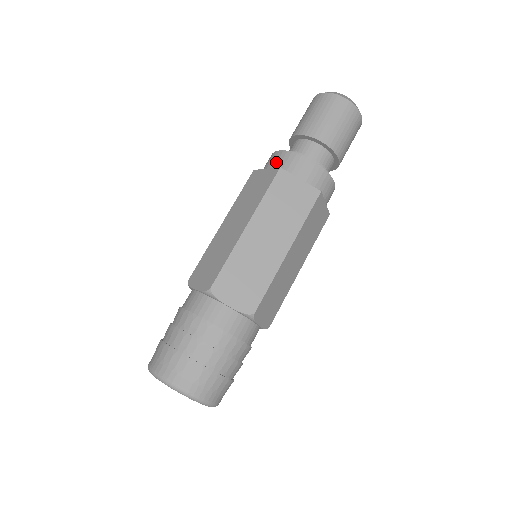
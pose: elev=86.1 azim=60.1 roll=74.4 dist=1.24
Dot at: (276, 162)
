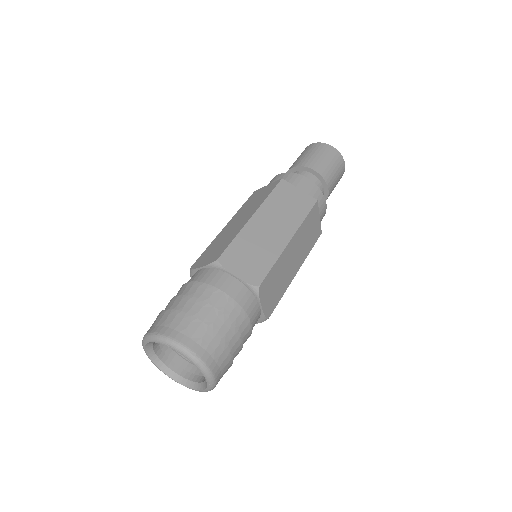
Dot at: occluded
